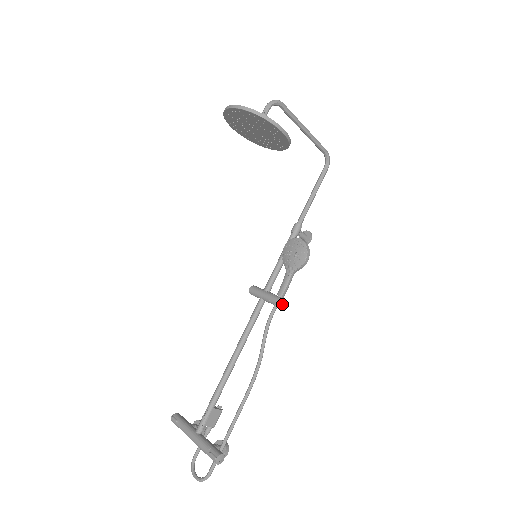
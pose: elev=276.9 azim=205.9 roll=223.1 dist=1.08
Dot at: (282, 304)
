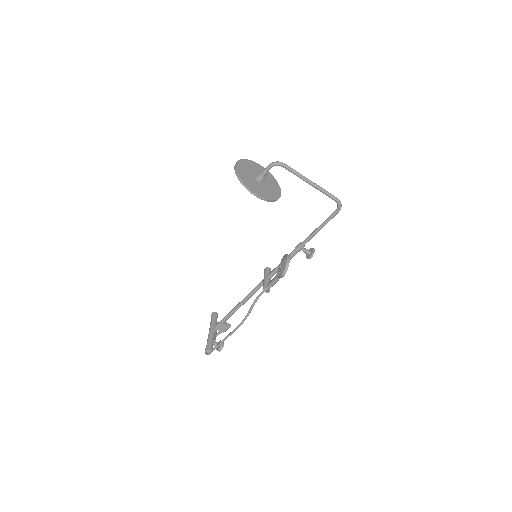
Dot at: (268, 292)
